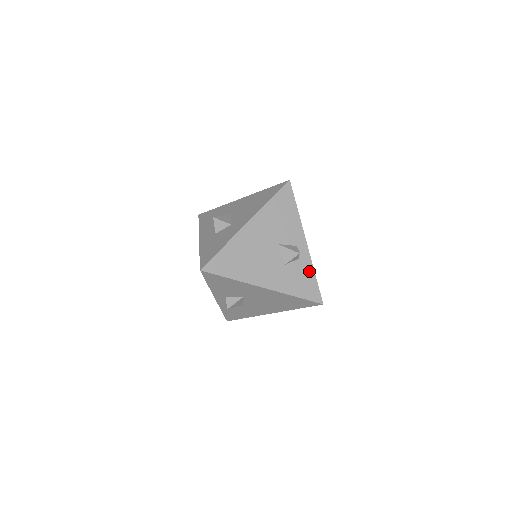
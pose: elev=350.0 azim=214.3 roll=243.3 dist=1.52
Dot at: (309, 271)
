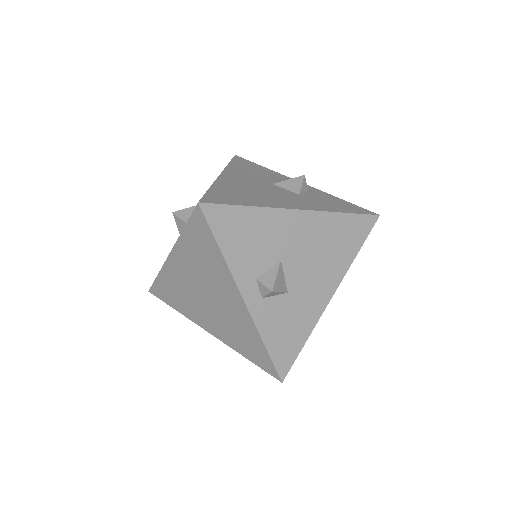
Dot at: (330, 197)
